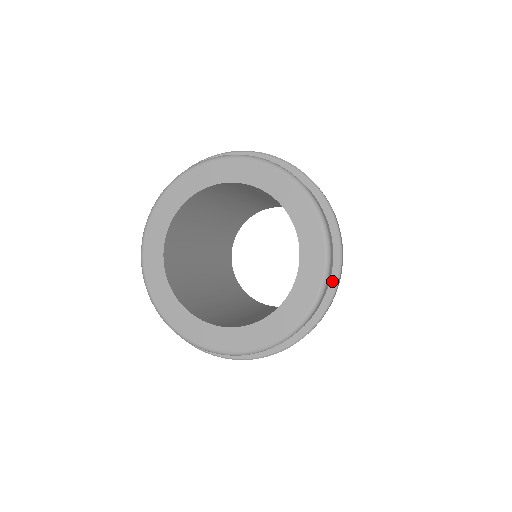
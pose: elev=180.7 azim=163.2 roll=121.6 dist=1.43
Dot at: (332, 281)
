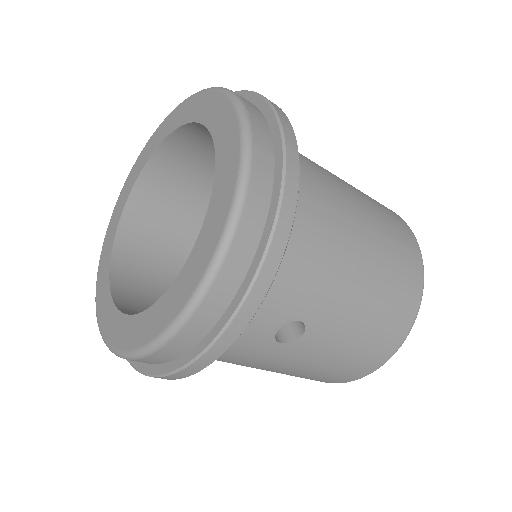
Dot at: (244, 284)
